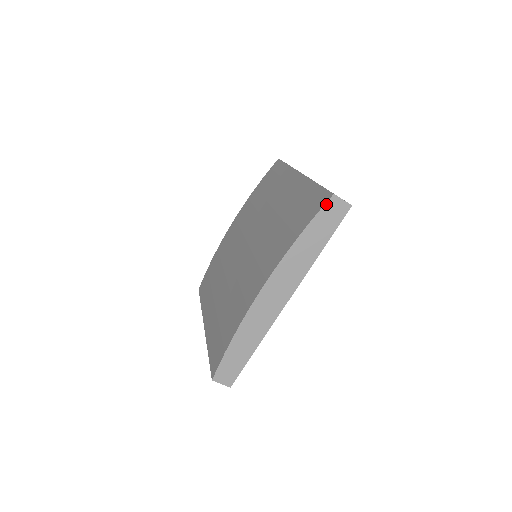
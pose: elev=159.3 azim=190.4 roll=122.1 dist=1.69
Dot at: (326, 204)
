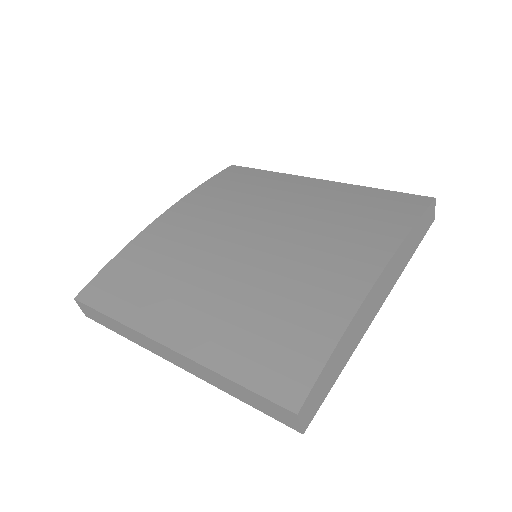
Dot at: (431, 205)
